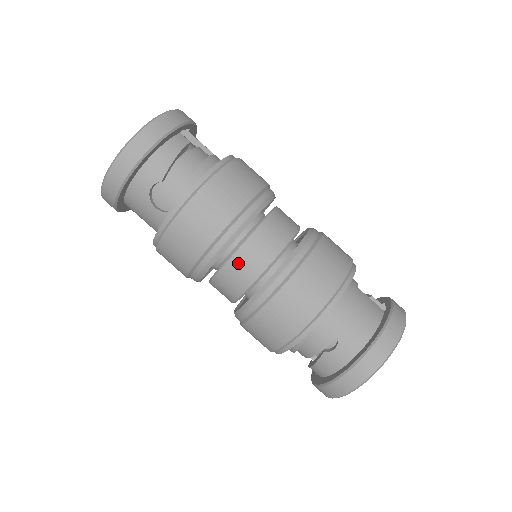
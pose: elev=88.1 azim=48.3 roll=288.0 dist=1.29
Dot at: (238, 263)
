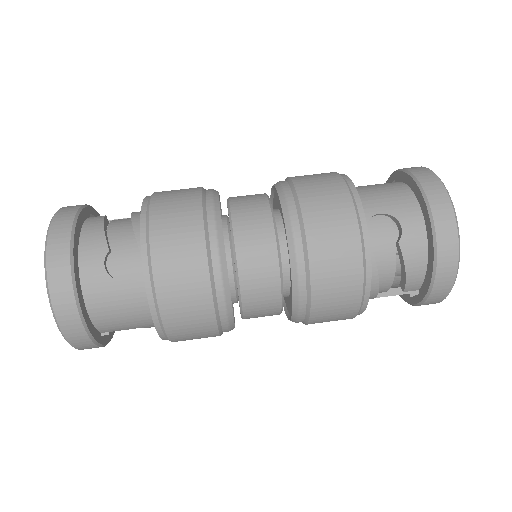
Dot at: (246, 244)
